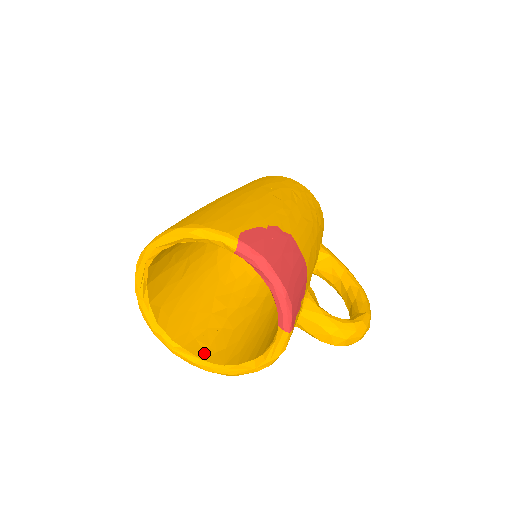
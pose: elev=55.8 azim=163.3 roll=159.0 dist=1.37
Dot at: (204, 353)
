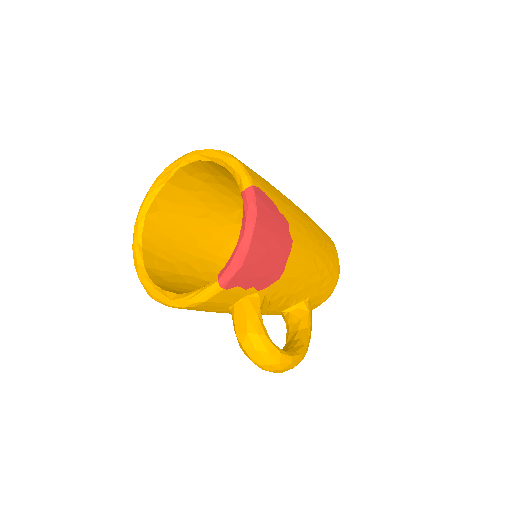
Dot at: (151, 267)
